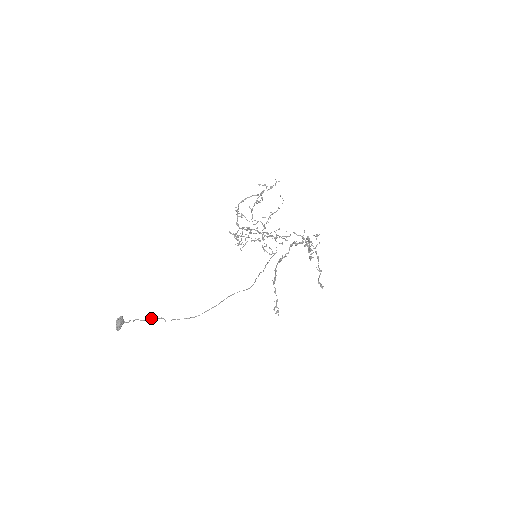
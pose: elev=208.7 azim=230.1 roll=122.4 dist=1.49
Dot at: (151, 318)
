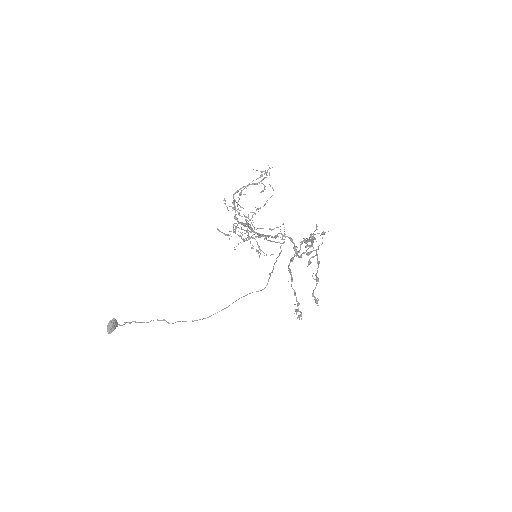
Dot at: occluded
